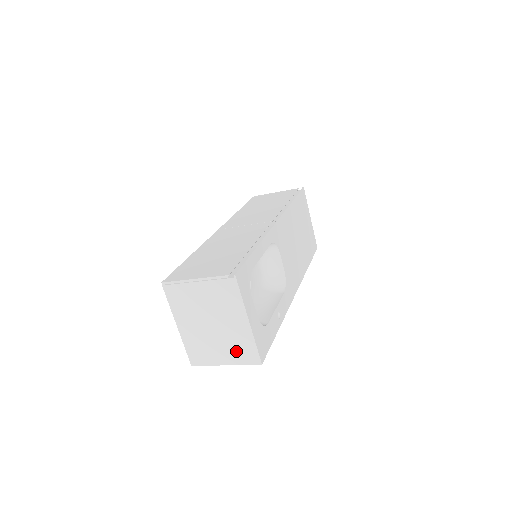
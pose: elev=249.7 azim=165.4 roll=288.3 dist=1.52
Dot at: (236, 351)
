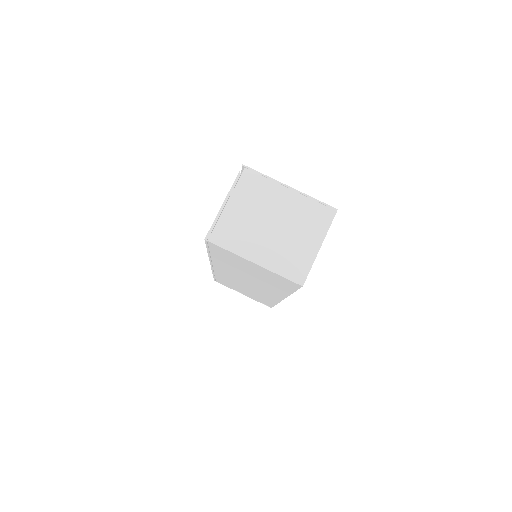
Dot at: (312, 224)
